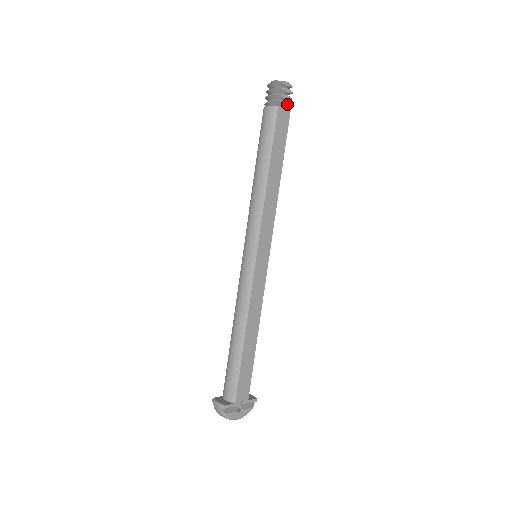
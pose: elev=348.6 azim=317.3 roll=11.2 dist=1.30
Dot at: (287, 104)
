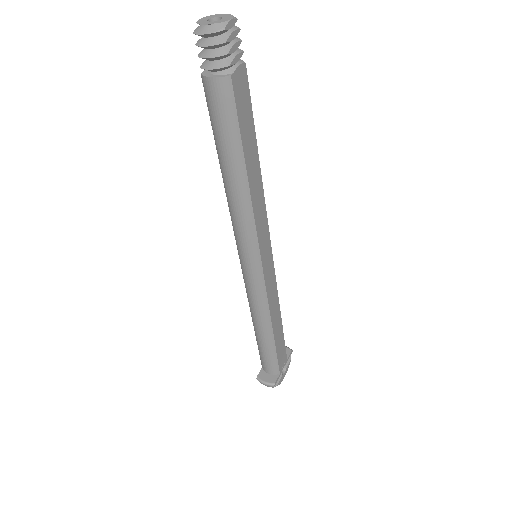
Dot at: (239, 57)
